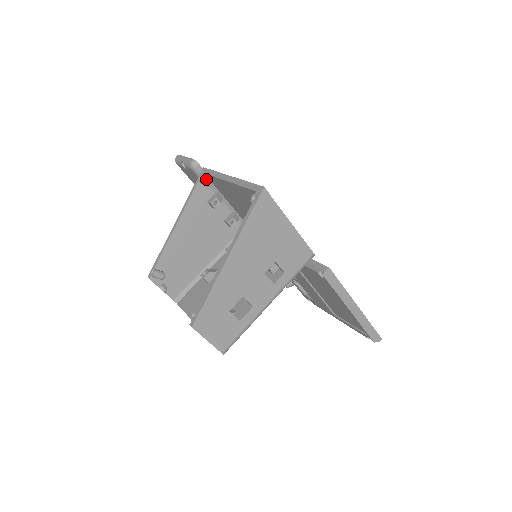
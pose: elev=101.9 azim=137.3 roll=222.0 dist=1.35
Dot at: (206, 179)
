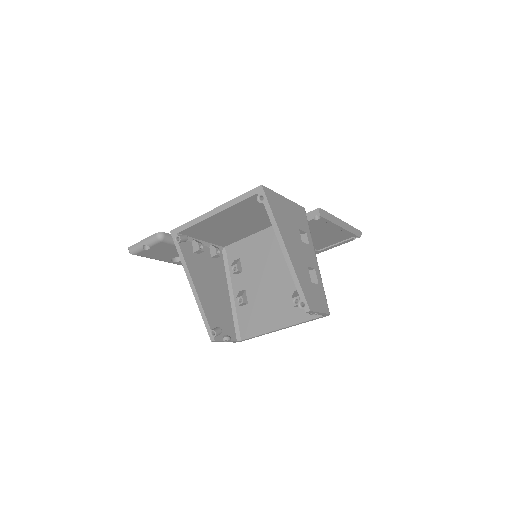
Dot at: (182, 236)
